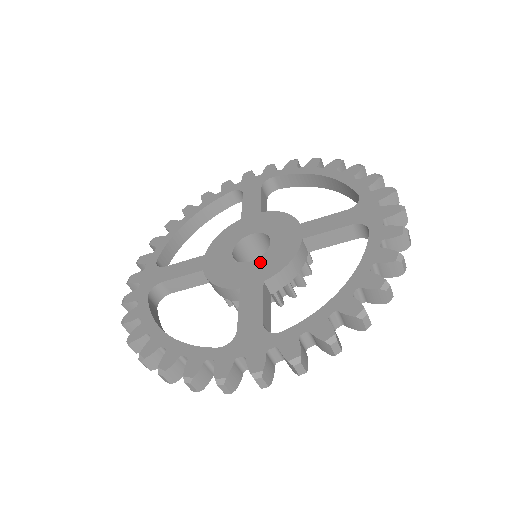
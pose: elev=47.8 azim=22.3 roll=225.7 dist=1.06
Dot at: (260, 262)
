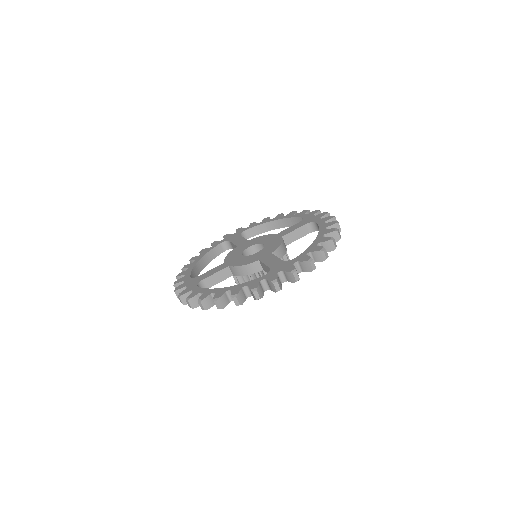
Dot at: (264, 250)
